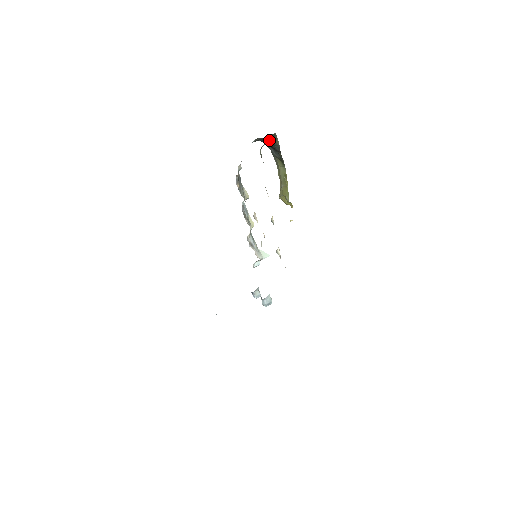
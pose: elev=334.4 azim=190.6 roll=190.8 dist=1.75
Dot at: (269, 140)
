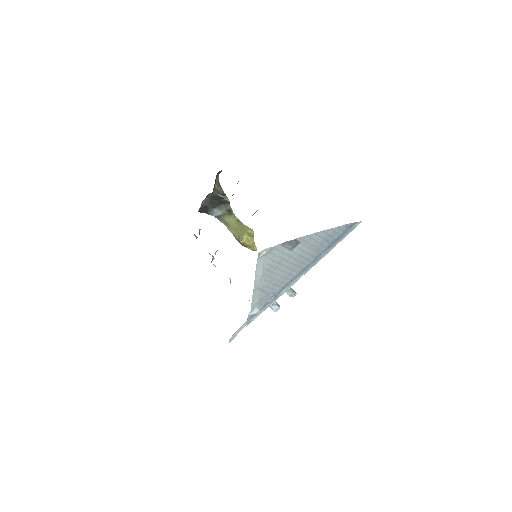
Dot at: (215, 187)
